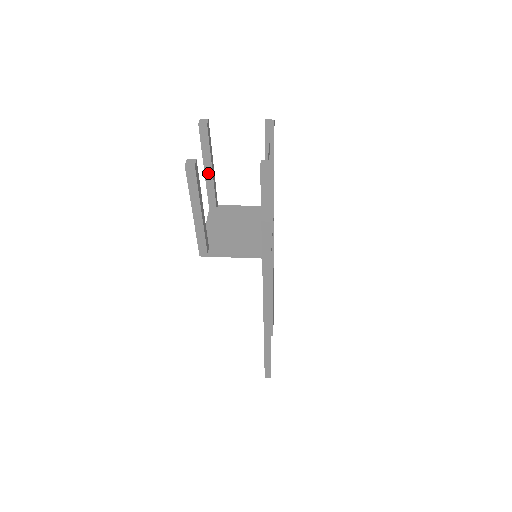
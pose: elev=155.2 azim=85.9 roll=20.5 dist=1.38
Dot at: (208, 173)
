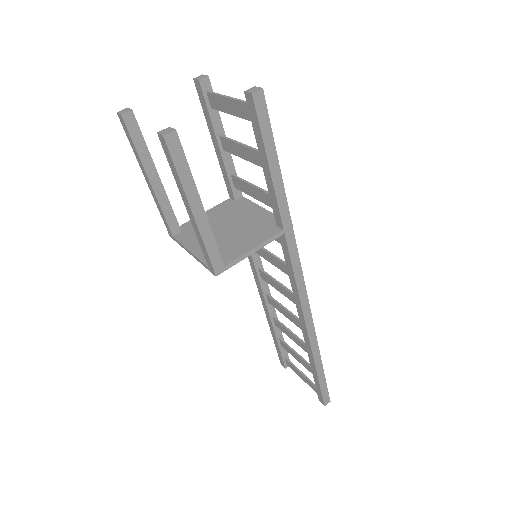
Dot at: (155, 183)
